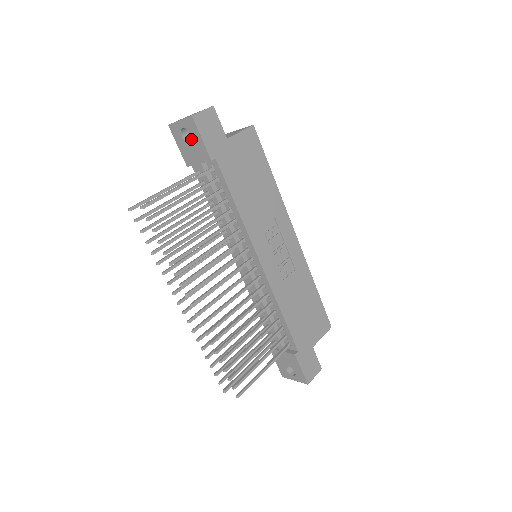
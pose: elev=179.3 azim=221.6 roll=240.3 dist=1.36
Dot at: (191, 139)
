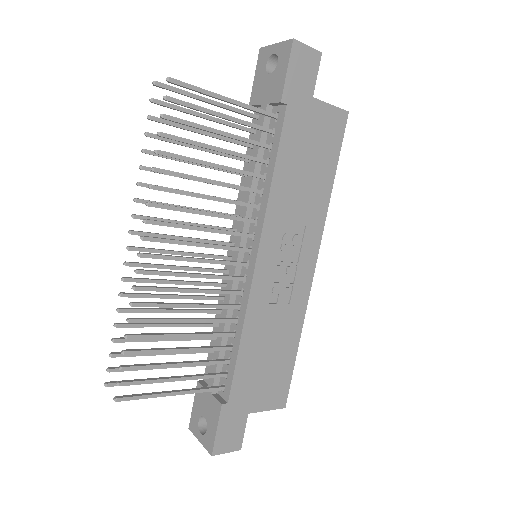
Dot at: (274, 70)
